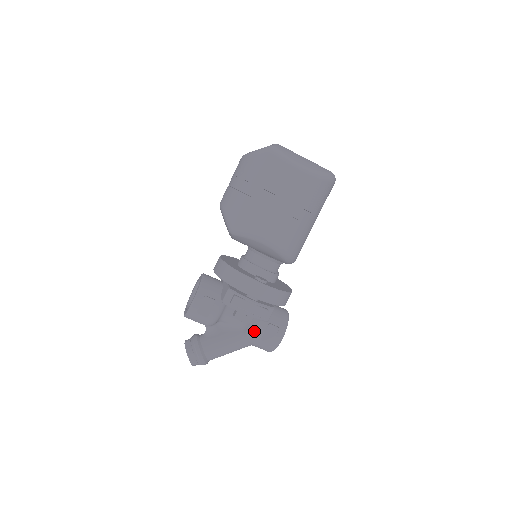
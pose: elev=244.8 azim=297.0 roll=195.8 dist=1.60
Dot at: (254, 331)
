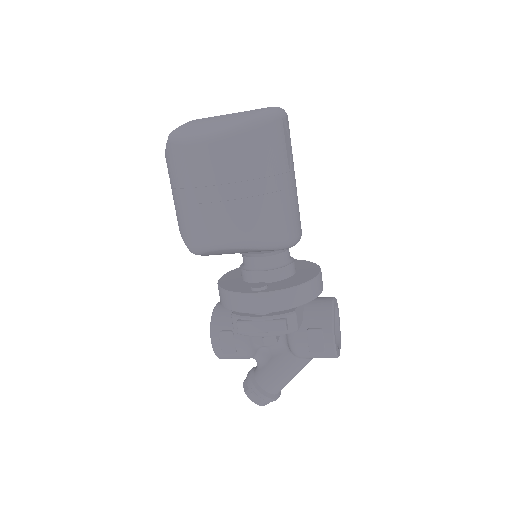
Dot at: (295, 346)
